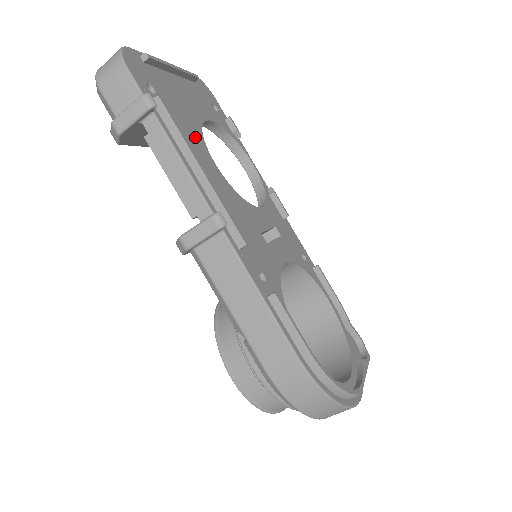
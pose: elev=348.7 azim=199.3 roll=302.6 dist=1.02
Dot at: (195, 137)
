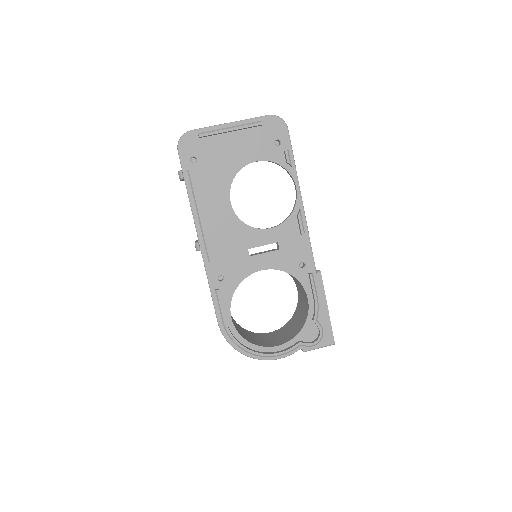
Dot at: (221, 185)
